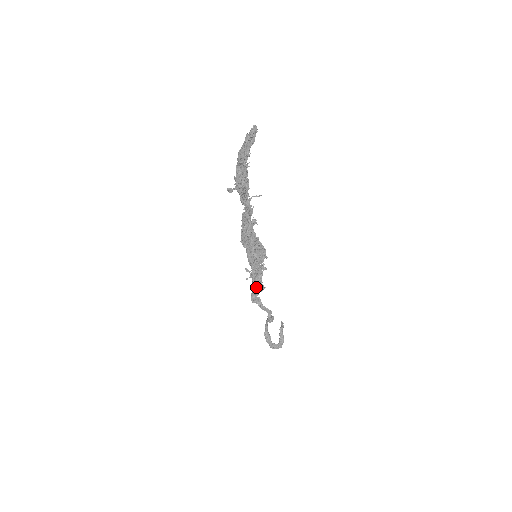
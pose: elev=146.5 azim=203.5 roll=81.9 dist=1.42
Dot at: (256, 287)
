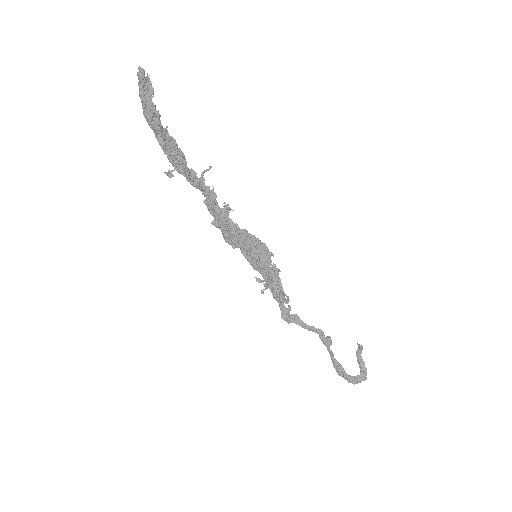
Dot at: (279, 300)
